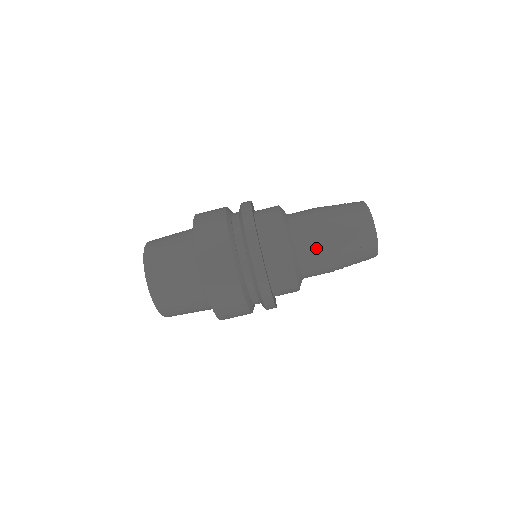
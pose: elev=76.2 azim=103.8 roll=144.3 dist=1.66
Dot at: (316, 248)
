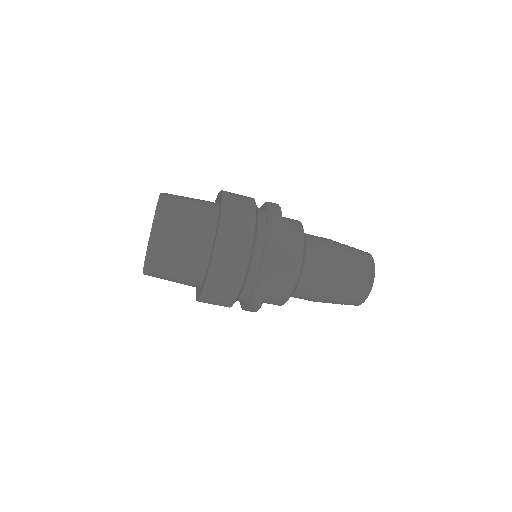
Dot at: (319, 277)
